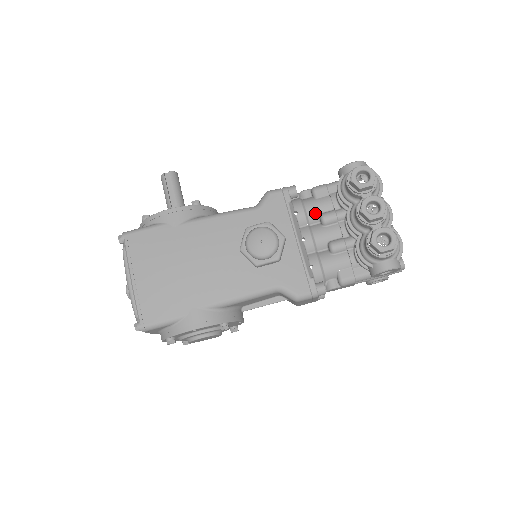
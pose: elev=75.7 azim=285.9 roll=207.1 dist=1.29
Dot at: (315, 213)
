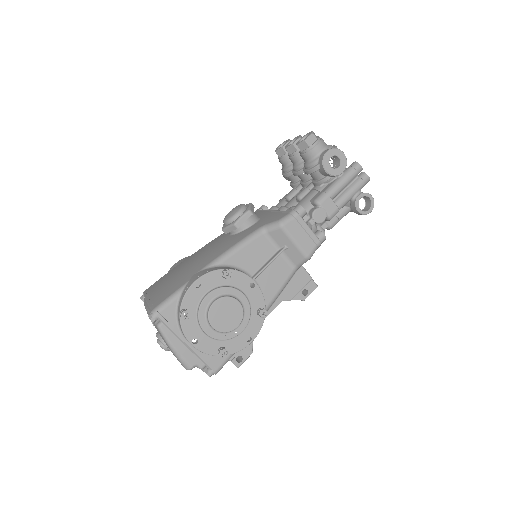
Dot at: (282, 202)
